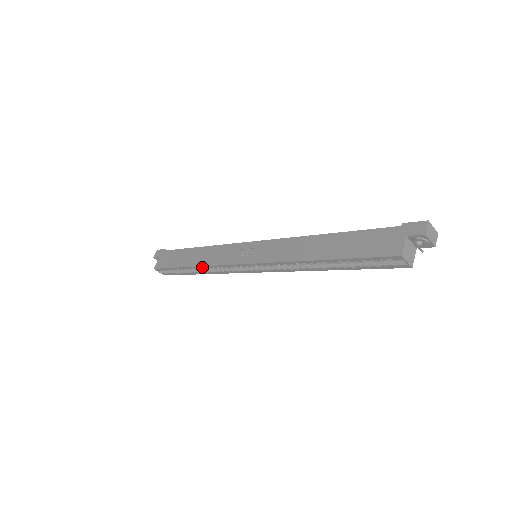
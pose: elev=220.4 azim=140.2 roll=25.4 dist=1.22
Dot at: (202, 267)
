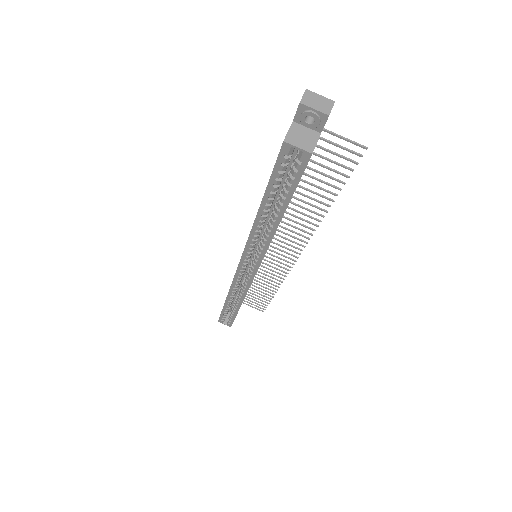
Dot at: (230, 294)
